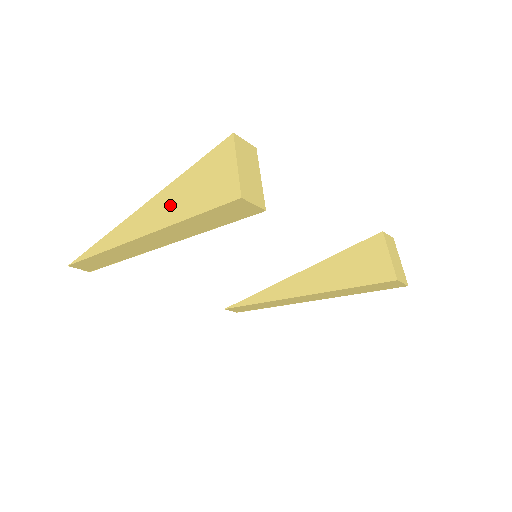
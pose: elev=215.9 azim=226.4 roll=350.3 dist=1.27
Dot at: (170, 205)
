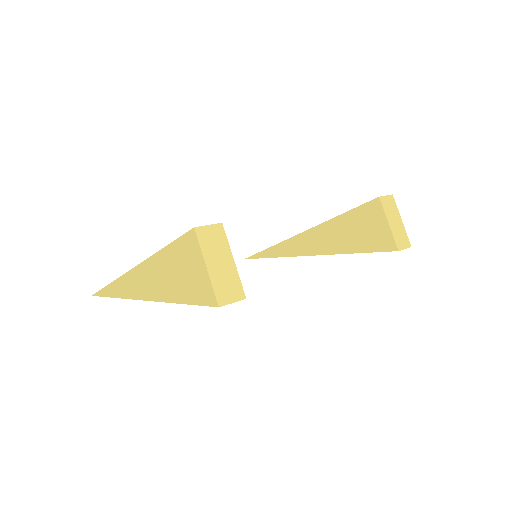
Dot at: (159, 280)
